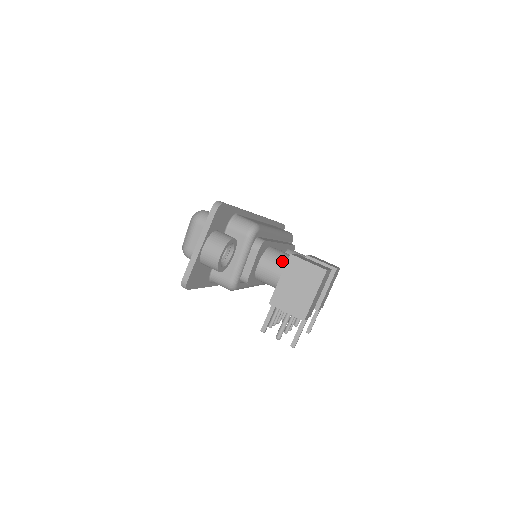
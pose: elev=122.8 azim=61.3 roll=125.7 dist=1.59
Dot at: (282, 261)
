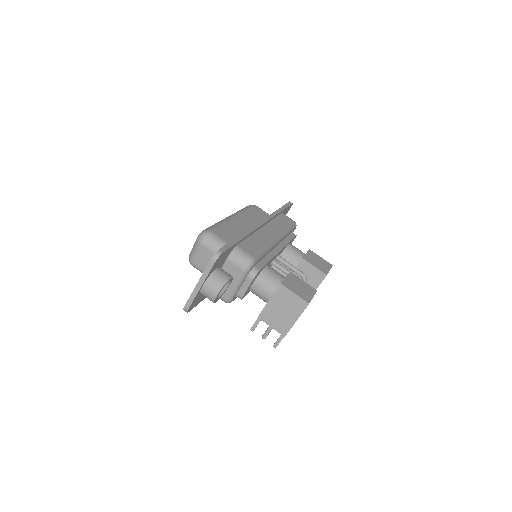
Dot at: (273, 286)
